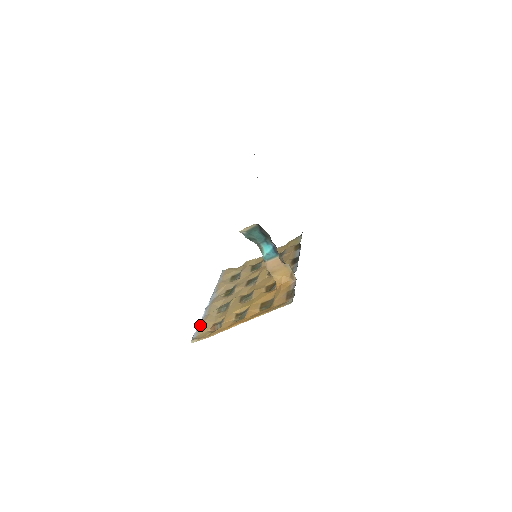
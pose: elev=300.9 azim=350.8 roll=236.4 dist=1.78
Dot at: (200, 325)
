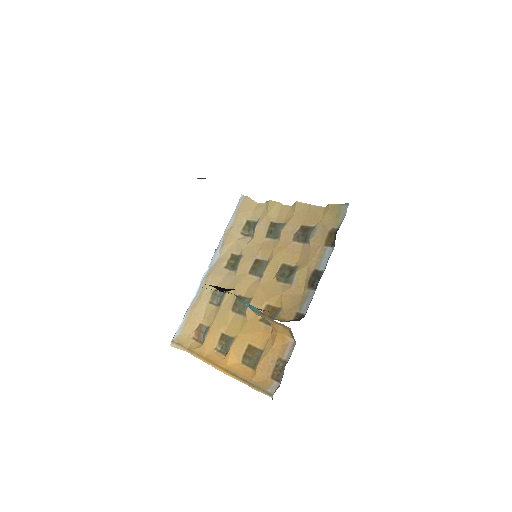
Dot at: (187, 314)
